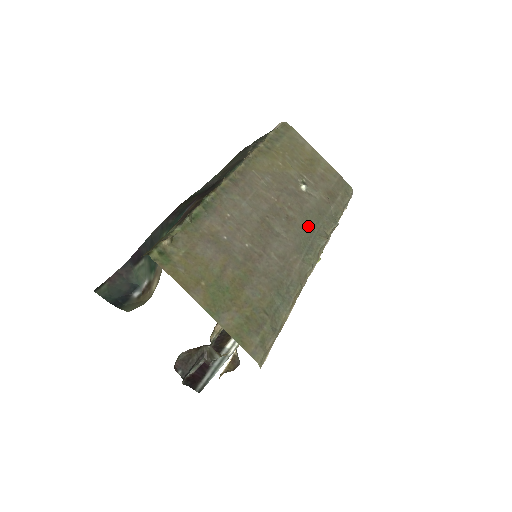
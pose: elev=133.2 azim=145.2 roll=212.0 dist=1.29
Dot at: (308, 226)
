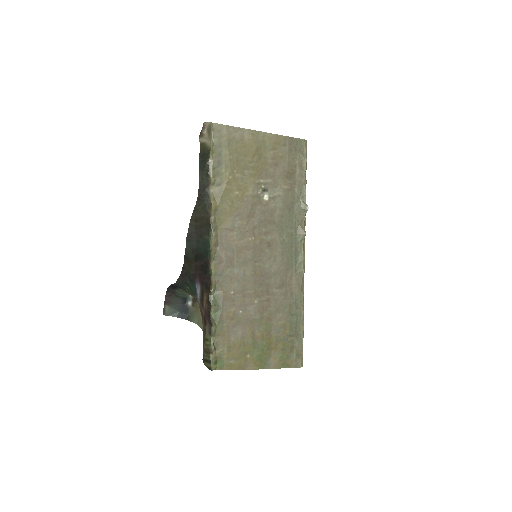
Dot at: (286, 235)
